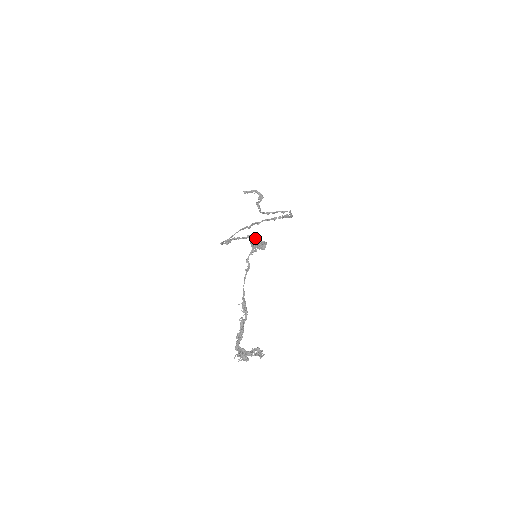
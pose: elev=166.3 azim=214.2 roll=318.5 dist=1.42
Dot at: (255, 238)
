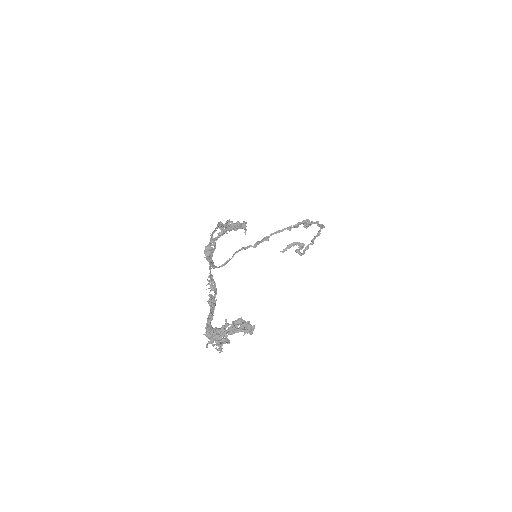
Dot at: occluded
